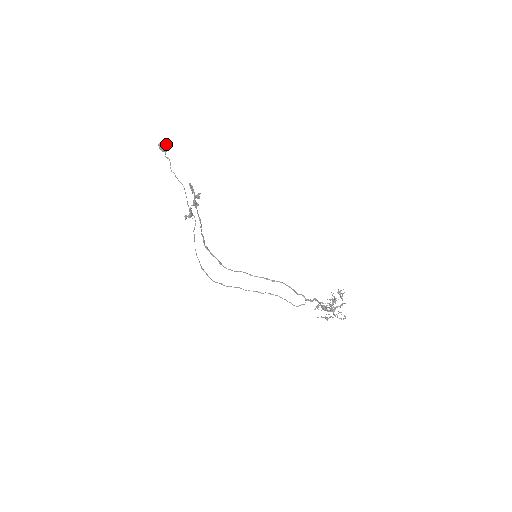
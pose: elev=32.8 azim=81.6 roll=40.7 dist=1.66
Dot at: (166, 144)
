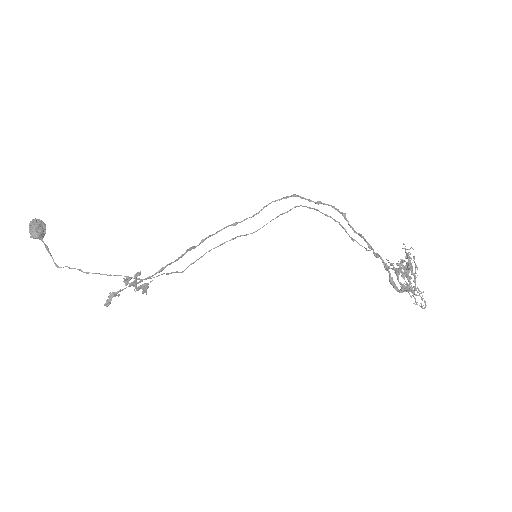
Dot at: (34, 238)
